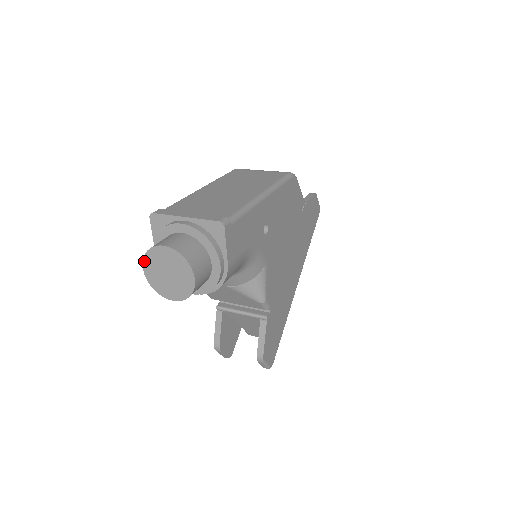
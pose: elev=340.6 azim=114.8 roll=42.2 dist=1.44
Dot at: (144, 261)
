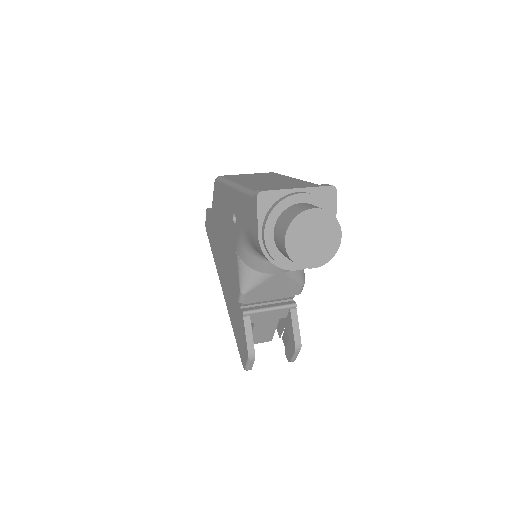
Dot at: (288, 232)
